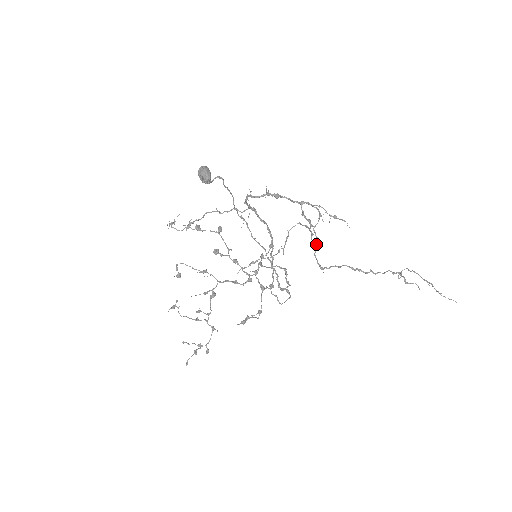
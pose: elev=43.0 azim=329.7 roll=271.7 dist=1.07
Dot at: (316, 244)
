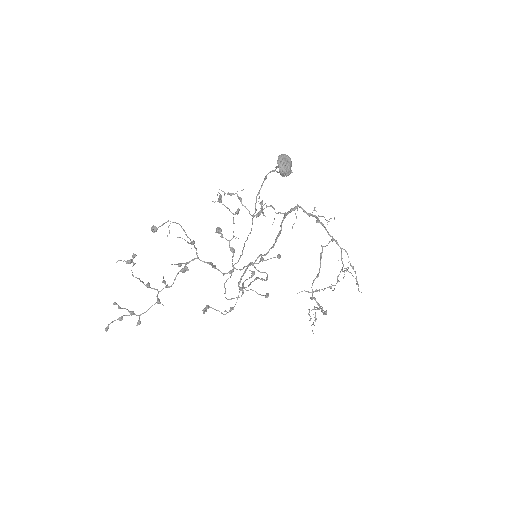
Dot at: (318, 276)
